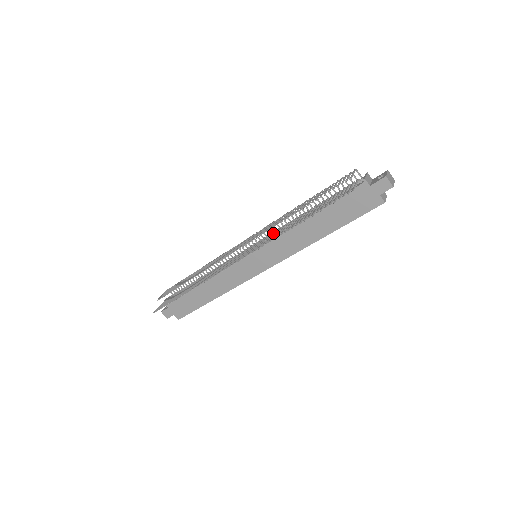
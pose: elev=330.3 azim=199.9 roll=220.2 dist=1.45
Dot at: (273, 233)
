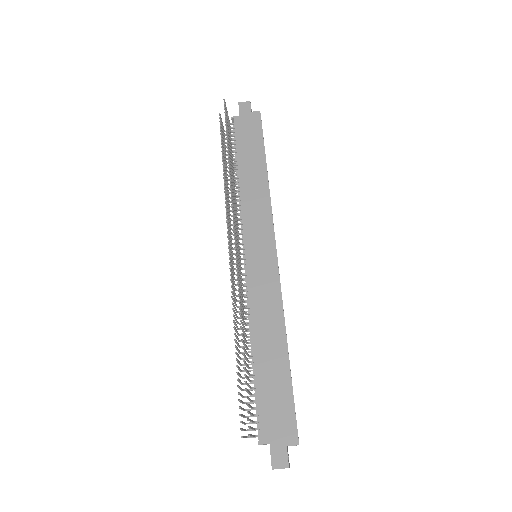
Dot at: (235, 209)
